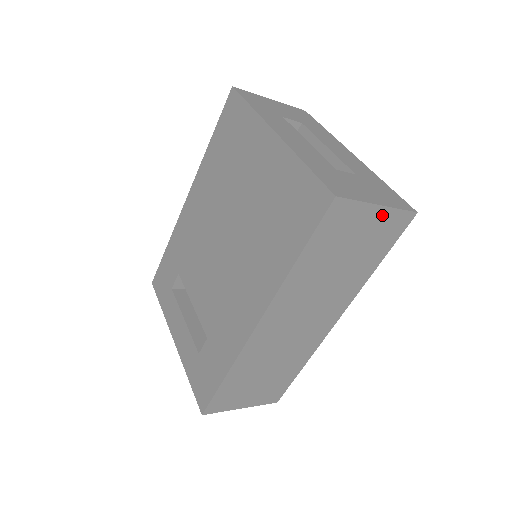
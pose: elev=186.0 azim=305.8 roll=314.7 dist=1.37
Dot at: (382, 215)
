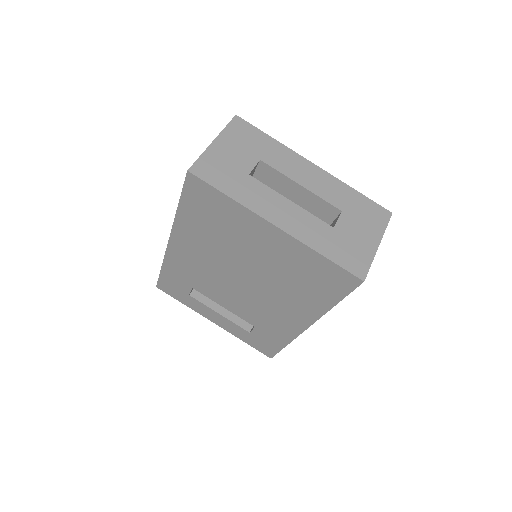
Dot at: occluded
